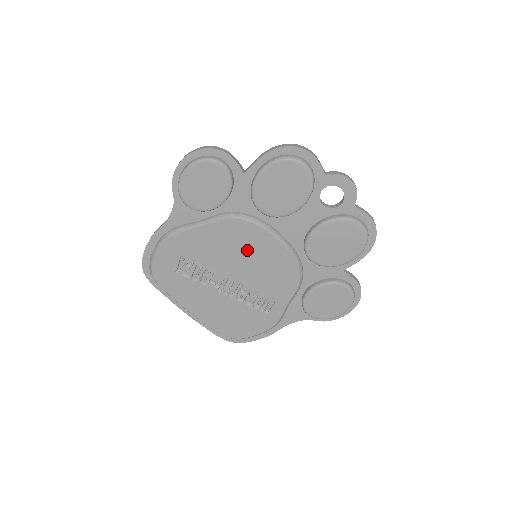
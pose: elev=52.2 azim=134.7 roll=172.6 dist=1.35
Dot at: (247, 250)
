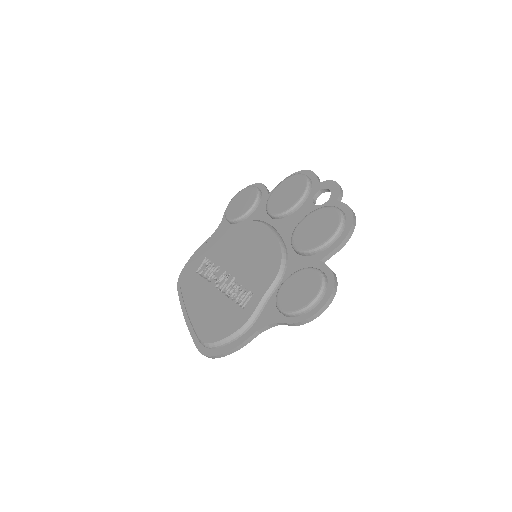
Dot at: (250, 245)
